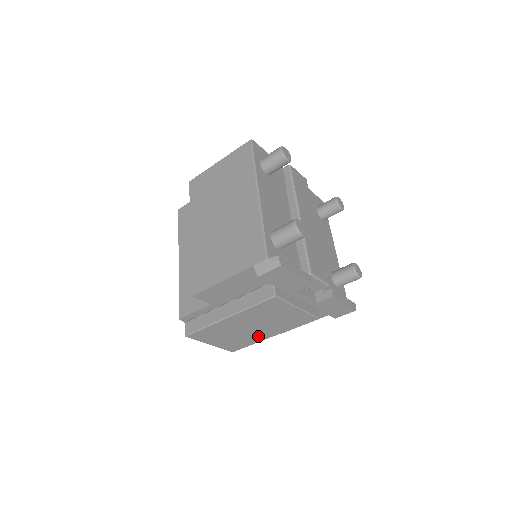
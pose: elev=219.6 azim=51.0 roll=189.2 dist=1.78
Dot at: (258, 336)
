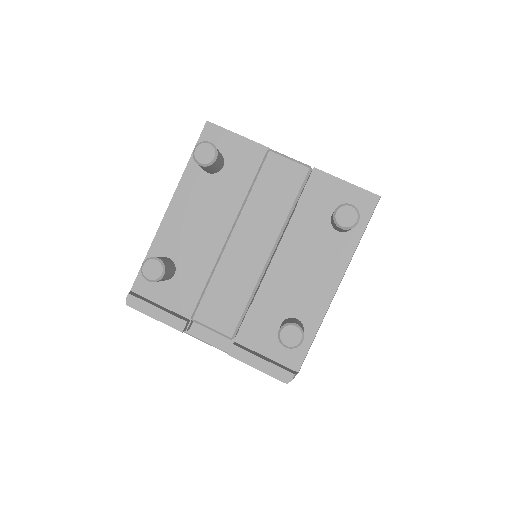
Dot at: occluded
